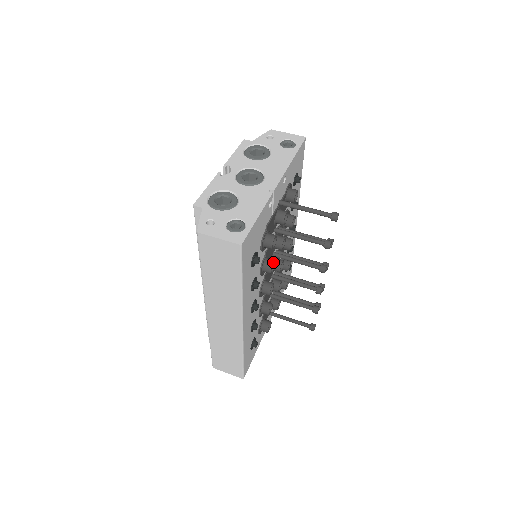
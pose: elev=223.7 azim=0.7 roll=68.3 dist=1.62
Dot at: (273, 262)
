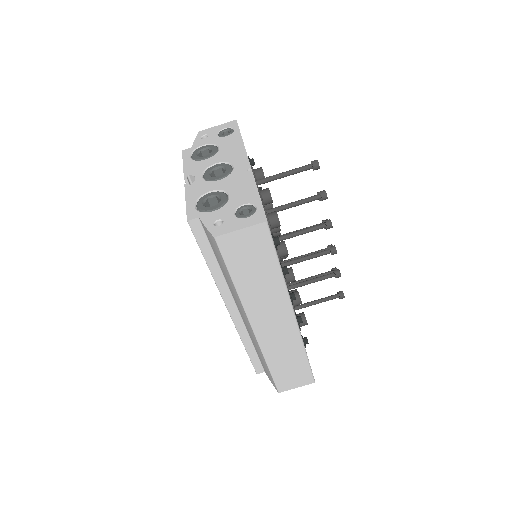
Dot at: (284, 242)
